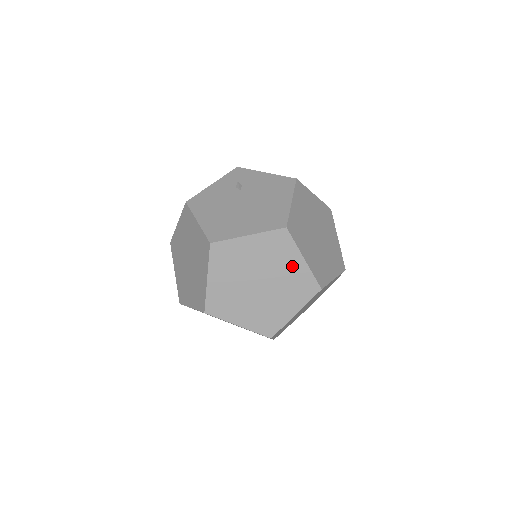
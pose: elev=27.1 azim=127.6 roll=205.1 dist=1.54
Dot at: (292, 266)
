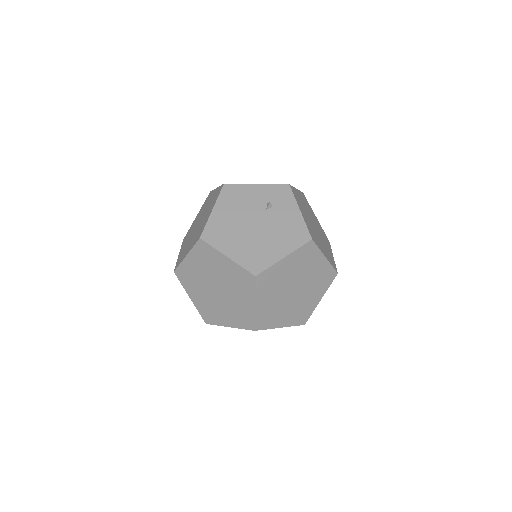
Dot at: (245, 300)
